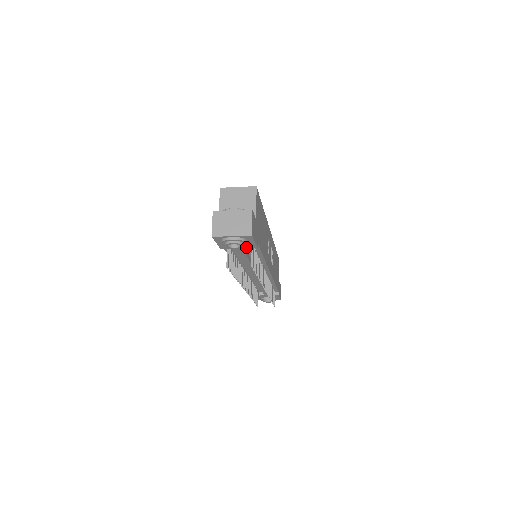
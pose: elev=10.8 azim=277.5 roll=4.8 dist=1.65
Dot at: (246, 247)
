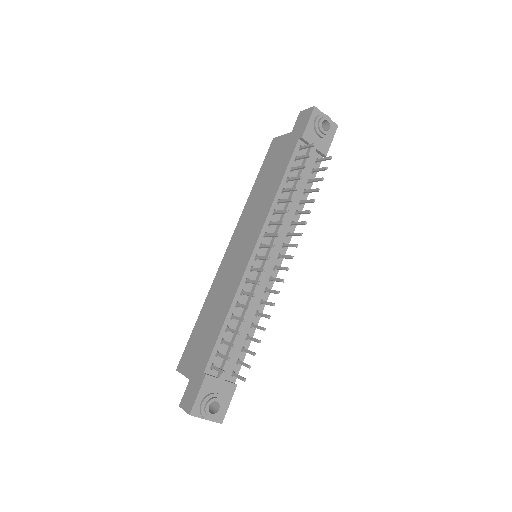
Dot at: (320, 149)
